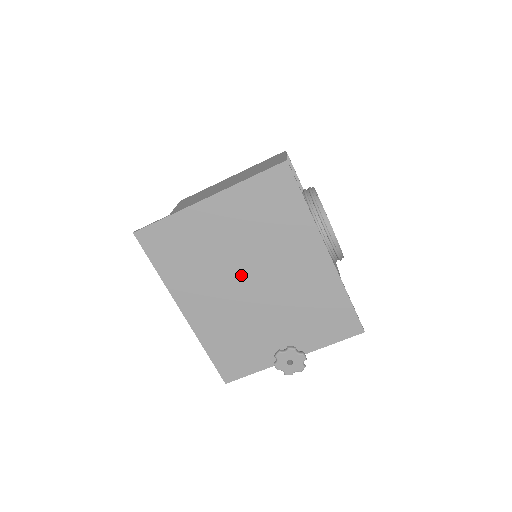
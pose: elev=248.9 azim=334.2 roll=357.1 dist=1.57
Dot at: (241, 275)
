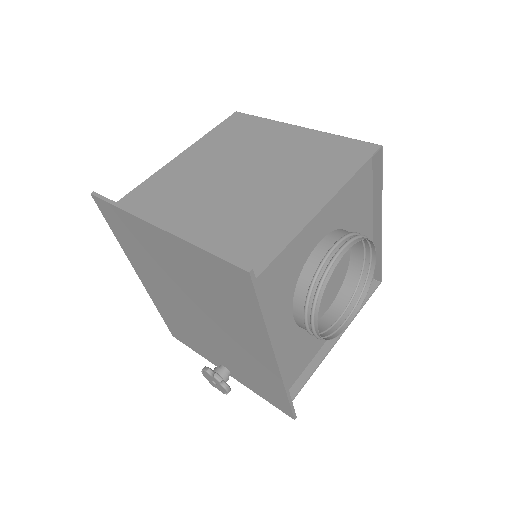
Dot at: (189, 301)
